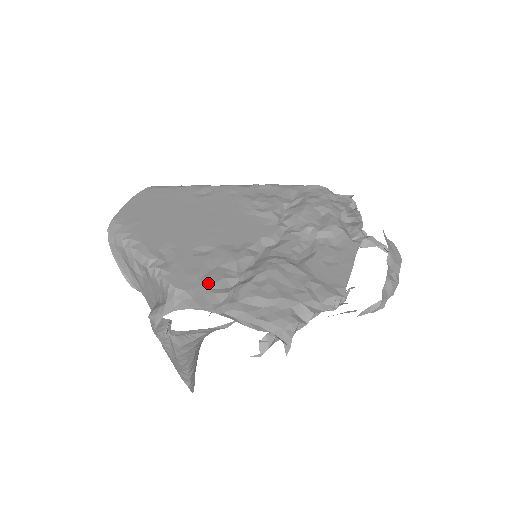
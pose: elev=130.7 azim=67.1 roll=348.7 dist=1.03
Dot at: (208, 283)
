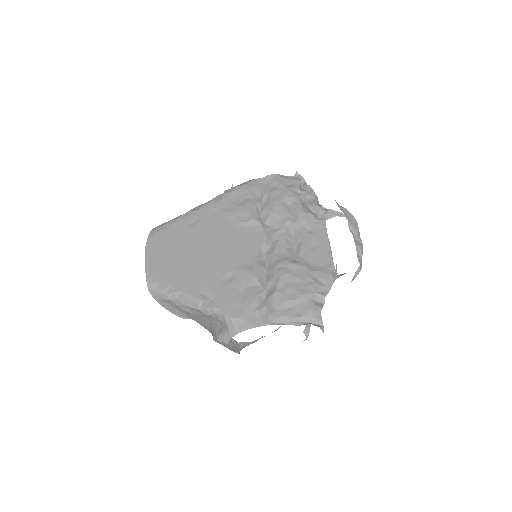
Dot at: (249, 305)
